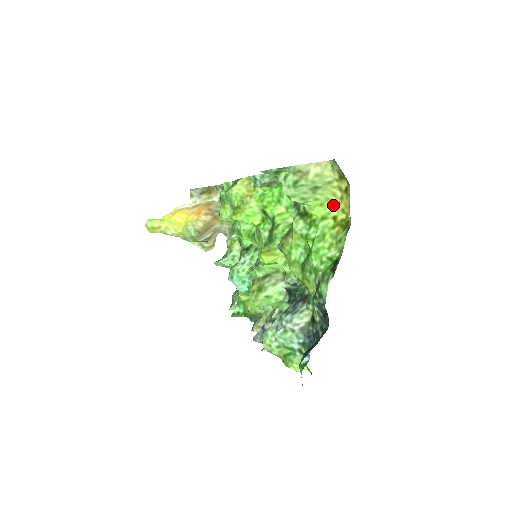
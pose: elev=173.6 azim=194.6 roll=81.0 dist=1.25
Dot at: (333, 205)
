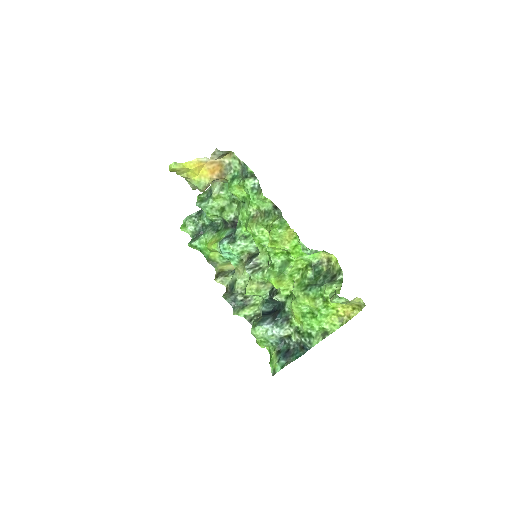
Dot at: (342, 306)
